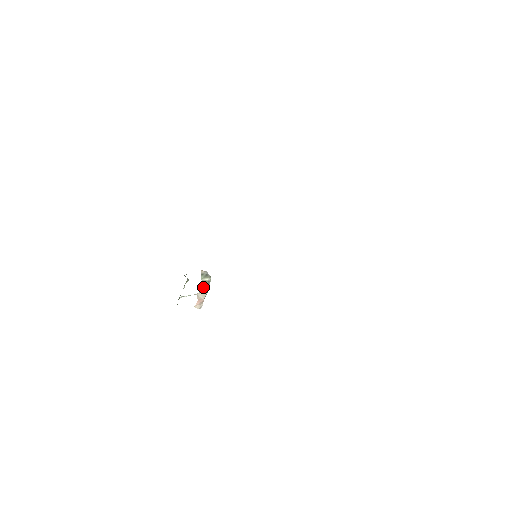
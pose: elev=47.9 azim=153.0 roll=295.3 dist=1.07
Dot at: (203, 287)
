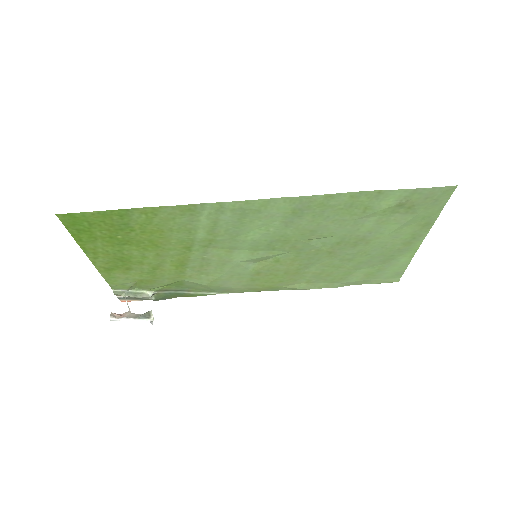
Dot at: (140, 315)
